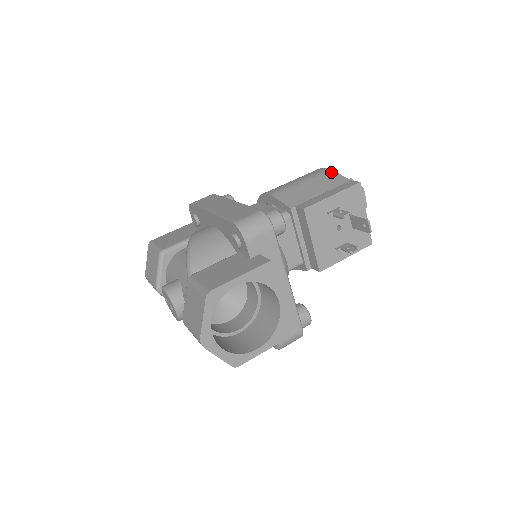
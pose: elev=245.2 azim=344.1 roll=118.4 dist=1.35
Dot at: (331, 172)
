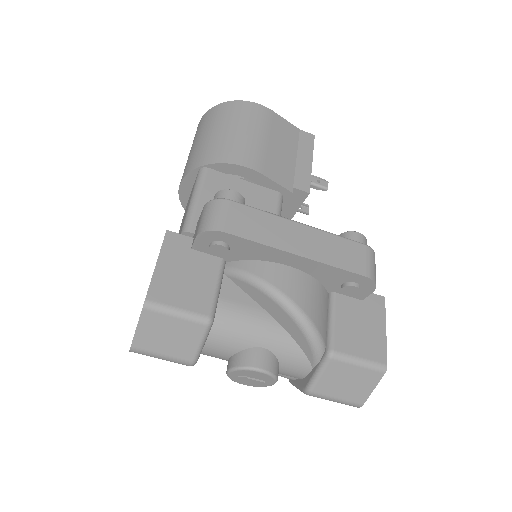
Dot at: (275, 115)
